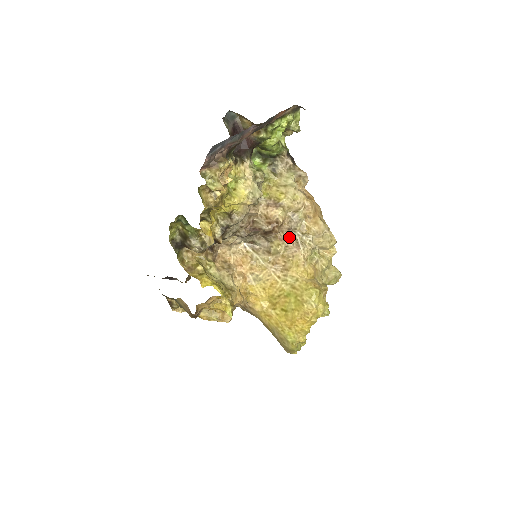
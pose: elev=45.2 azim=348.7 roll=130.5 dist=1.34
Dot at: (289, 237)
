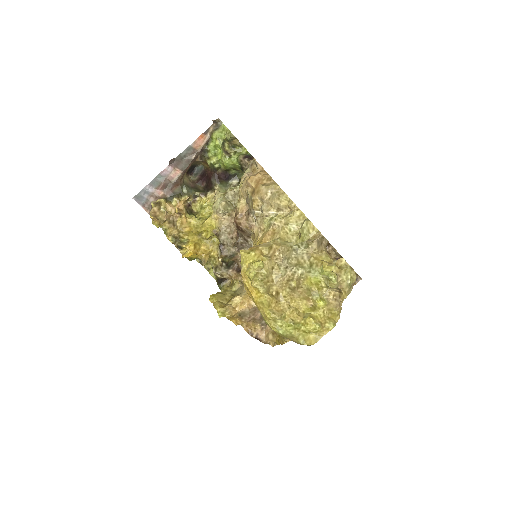
Dot at: occluded
